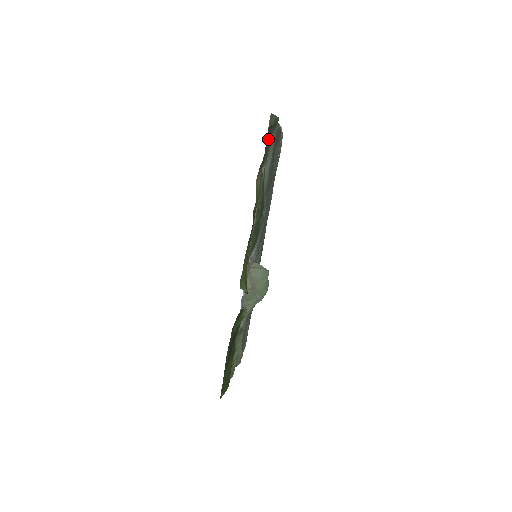
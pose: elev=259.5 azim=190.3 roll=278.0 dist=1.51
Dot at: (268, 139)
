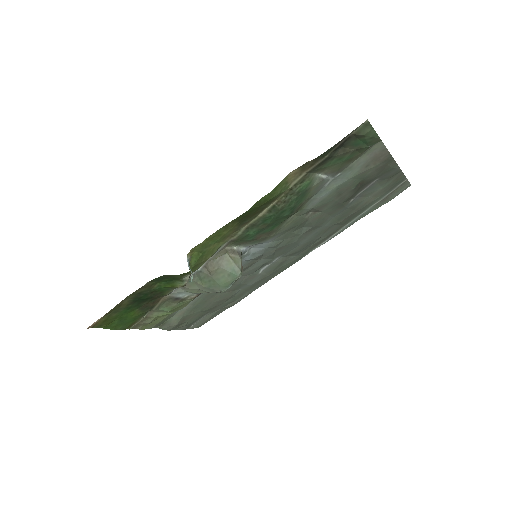
Dot at: (347, 148)
